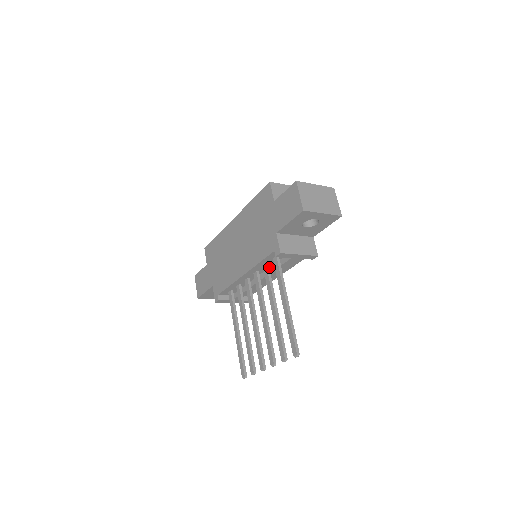
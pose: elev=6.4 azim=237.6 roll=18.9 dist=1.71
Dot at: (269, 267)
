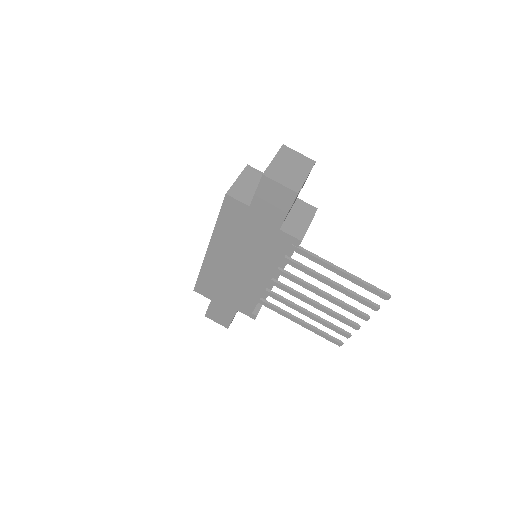
Dot at: occluded
